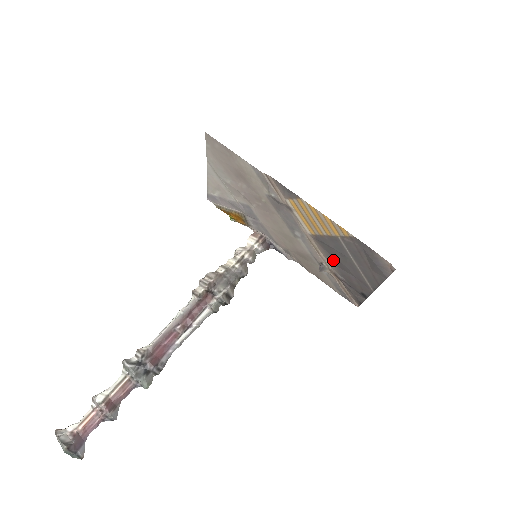
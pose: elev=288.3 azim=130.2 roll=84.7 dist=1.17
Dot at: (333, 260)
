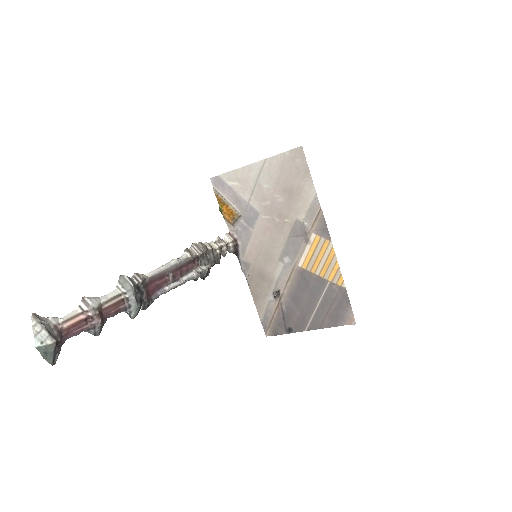
Dot at: (294, 293)
